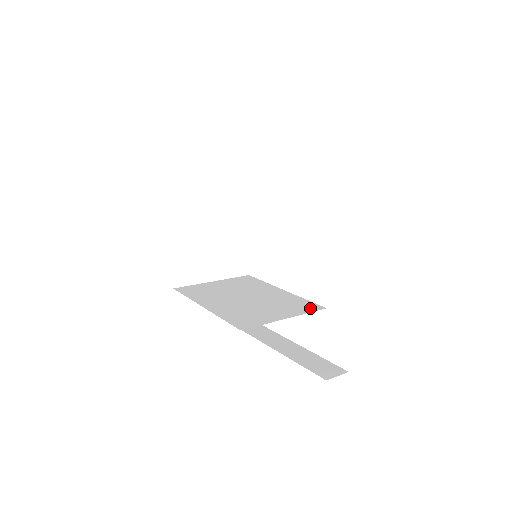
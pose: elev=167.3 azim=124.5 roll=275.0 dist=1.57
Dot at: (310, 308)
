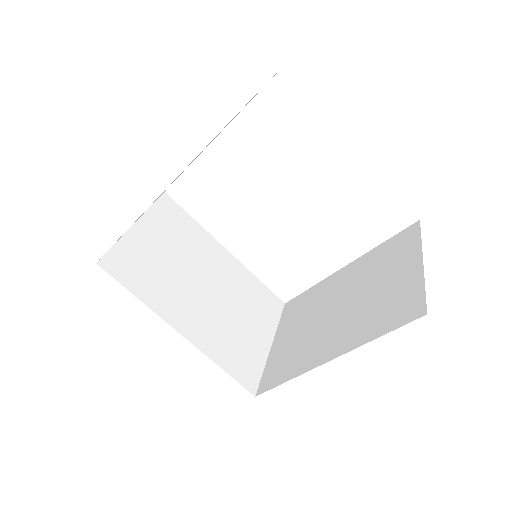
Dot at: (275, 308)
